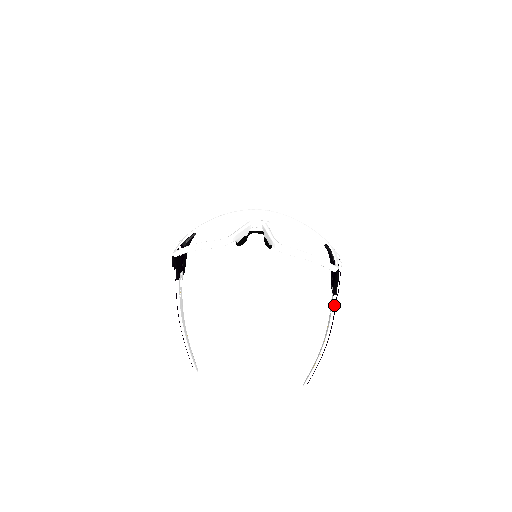
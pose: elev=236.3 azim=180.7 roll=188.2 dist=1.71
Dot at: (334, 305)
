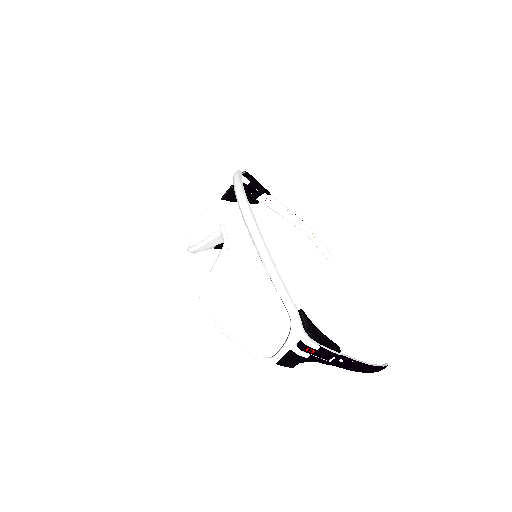
Dot at: (336, 365)
